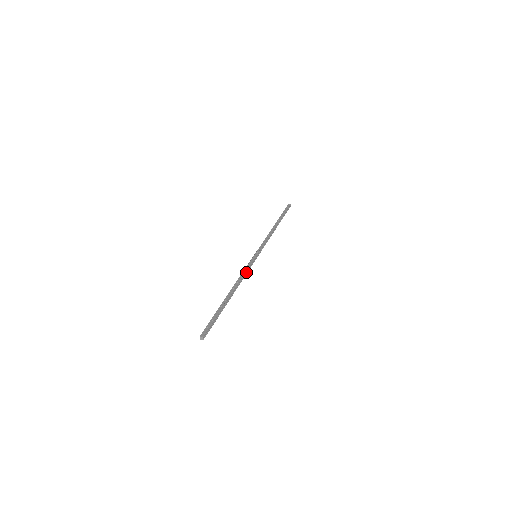
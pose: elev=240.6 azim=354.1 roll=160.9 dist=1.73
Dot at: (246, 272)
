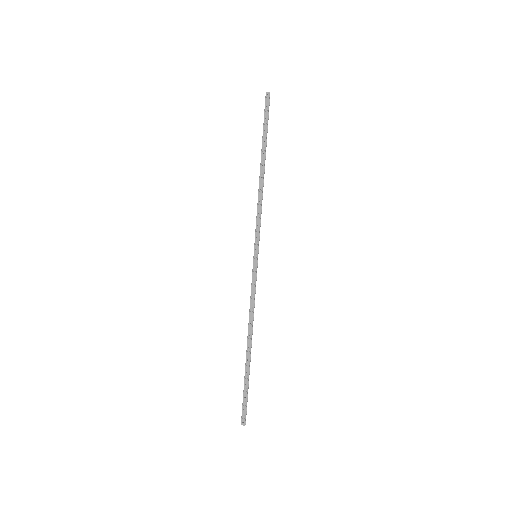
Dot at: (254, 296)
